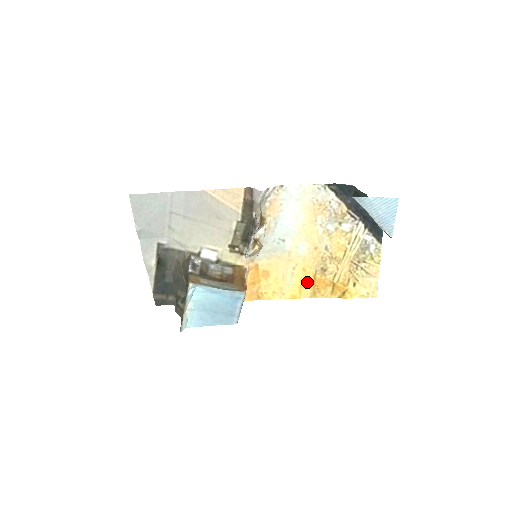
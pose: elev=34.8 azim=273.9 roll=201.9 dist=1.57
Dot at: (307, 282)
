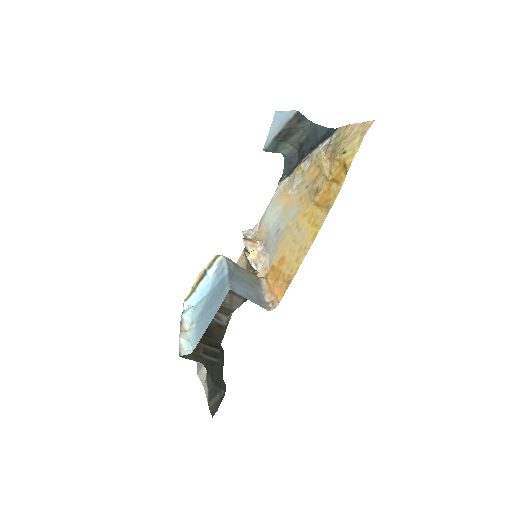
Dot at: (315, 214)
